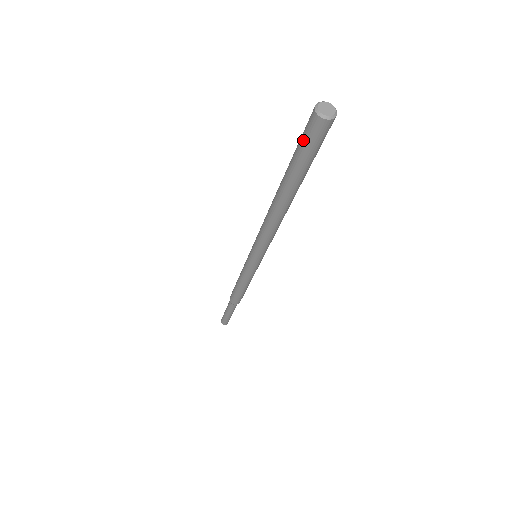
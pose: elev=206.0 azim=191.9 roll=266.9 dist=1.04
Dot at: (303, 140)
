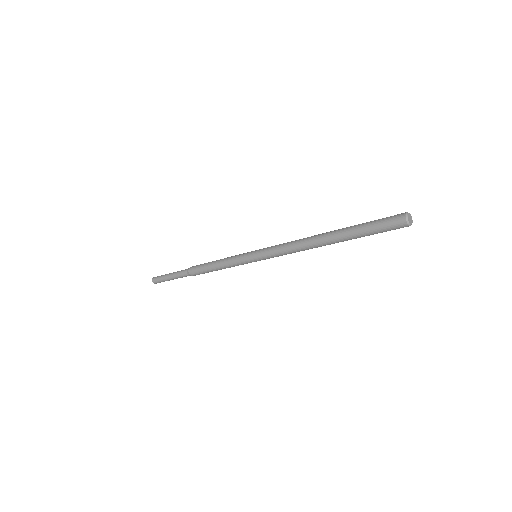
Dot at: (382, 222)
